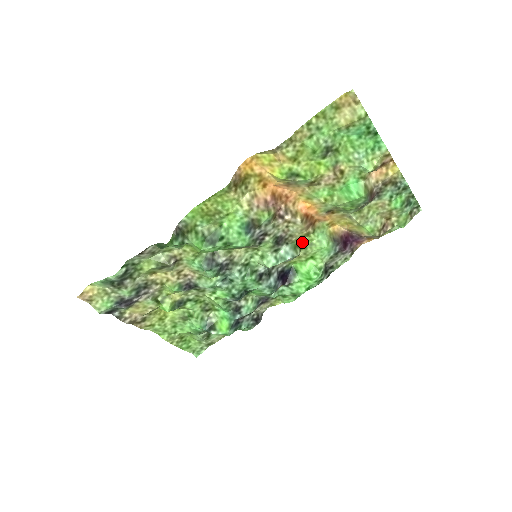
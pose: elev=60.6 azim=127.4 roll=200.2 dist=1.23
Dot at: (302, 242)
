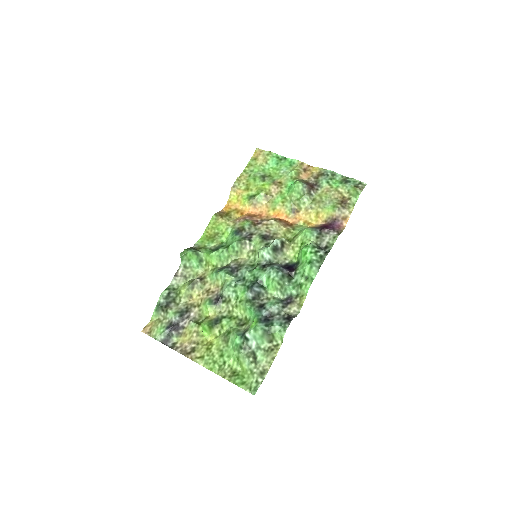
Dot at: (289, 238)
